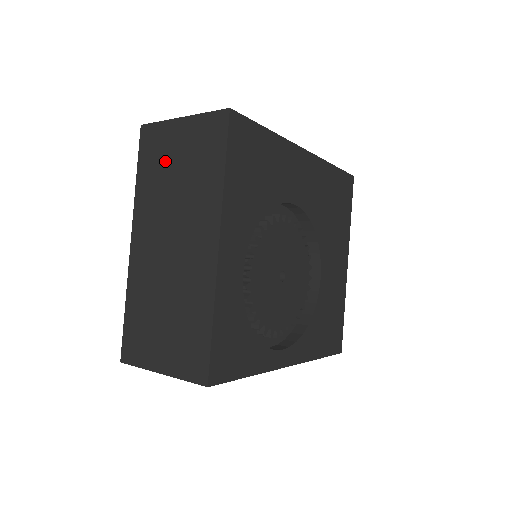
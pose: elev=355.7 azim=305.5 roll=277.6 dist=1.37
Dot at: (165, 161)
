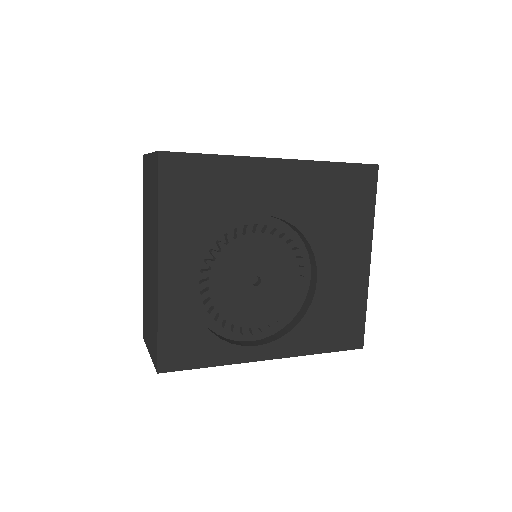
Dot at: (147, 189)
